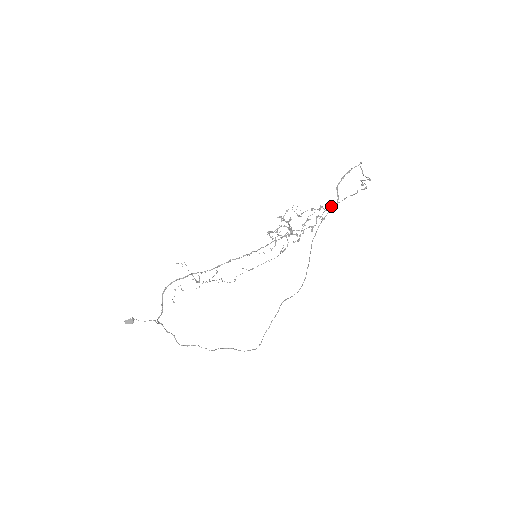
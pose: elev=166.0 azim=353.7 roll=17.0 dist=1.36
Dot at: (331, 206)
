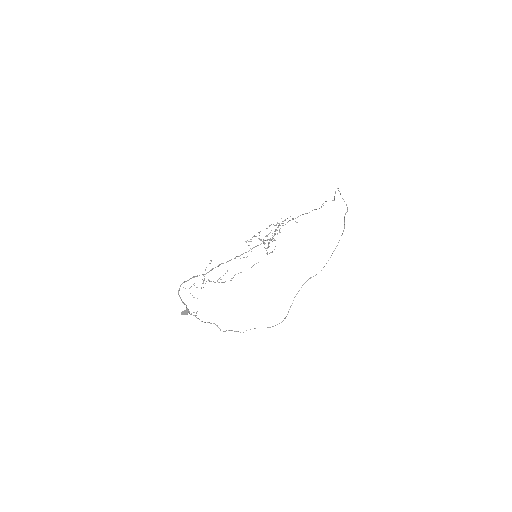
Dot at: (287, 222)
